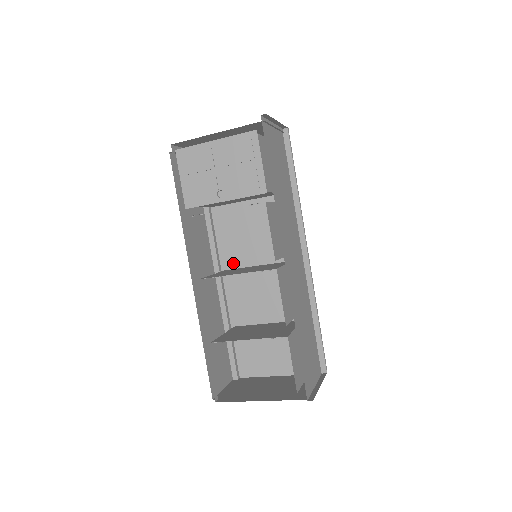
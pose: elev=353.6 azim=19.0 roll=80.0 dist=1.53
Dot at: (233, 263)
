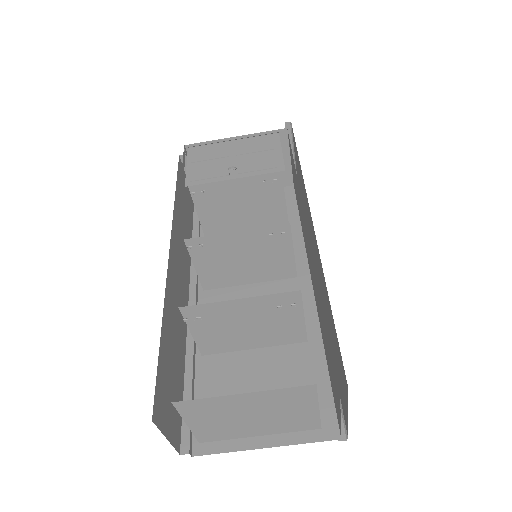
Dot at: (216, 293)
